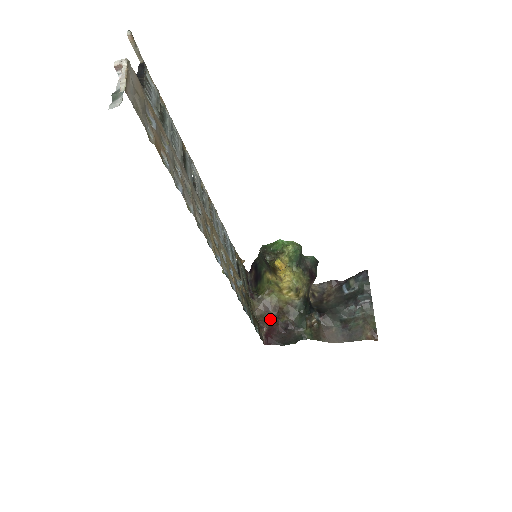
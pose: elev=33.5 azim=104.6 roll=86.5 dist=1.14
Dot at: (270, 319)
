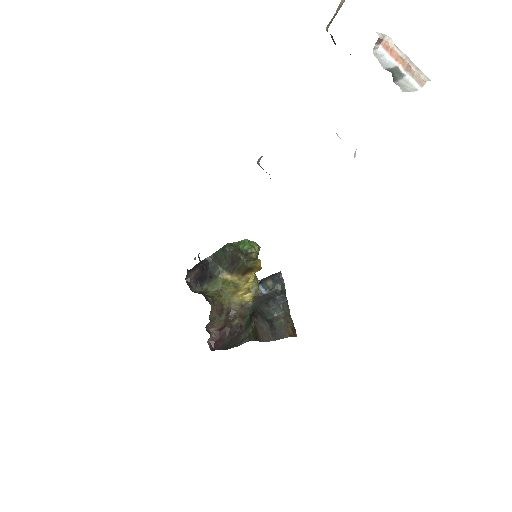
Dot at: (222, 322)
